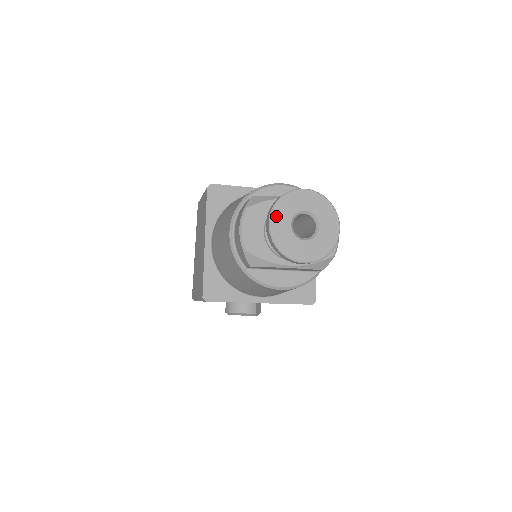
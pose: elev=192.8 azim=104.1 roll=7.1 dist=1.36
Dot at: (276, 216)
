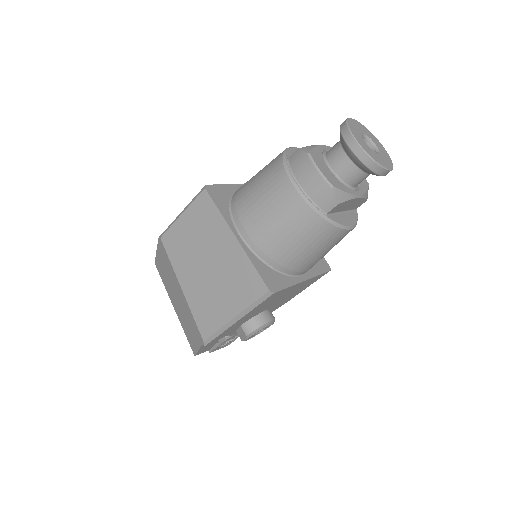
Dot at: (356, 137)
